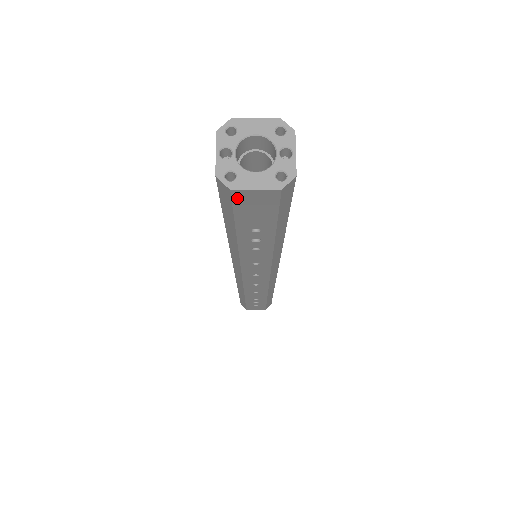
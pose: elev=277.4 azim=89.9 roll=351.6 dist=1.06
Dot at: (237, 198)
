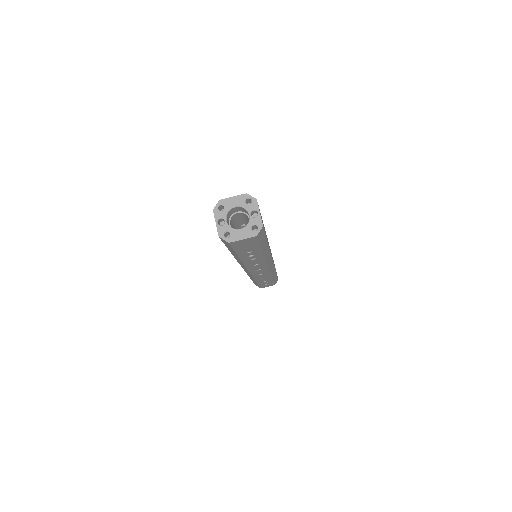
Dot at: (233, 244)
